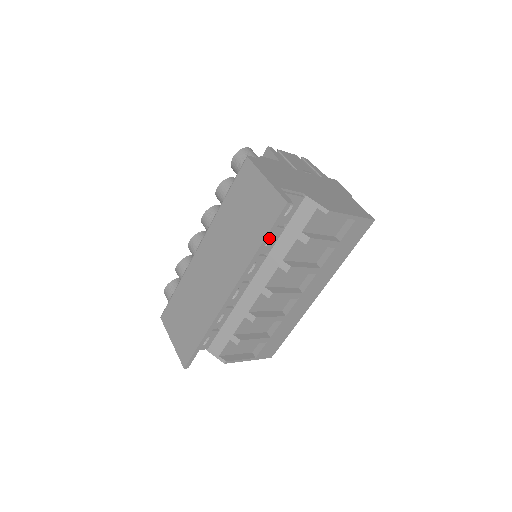
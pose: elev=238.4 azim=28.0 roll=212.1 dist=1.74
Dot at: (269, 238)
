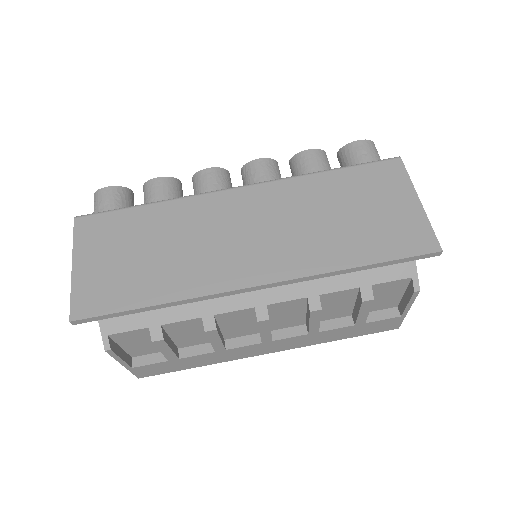
Dot at: (377, 266)
